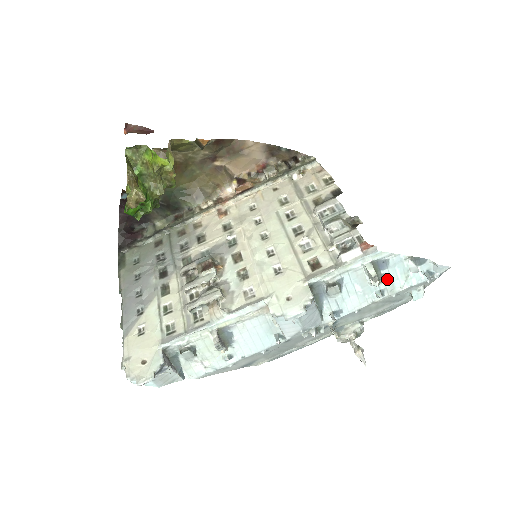
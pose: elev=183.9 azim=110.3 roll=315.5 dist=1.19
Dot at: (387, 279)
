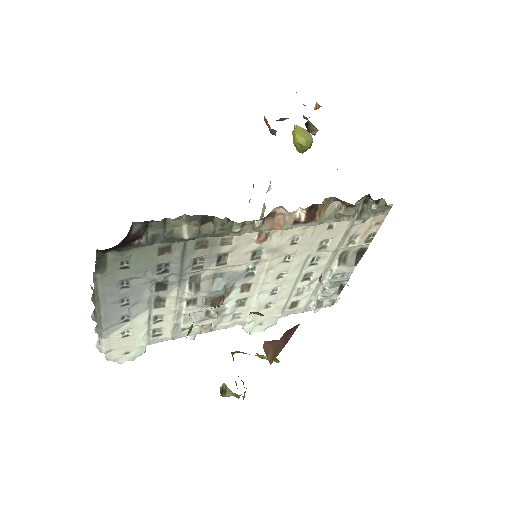
Dot at: occluded
